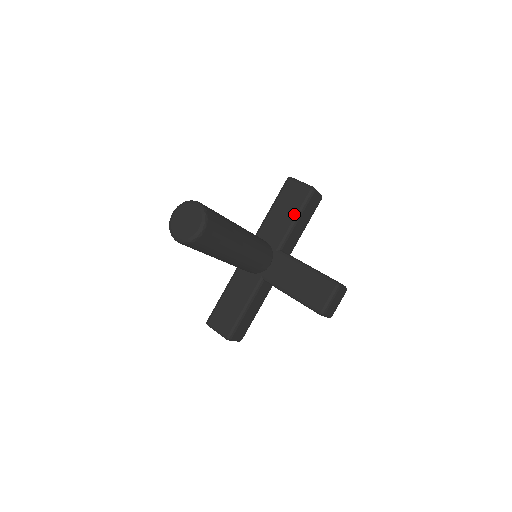
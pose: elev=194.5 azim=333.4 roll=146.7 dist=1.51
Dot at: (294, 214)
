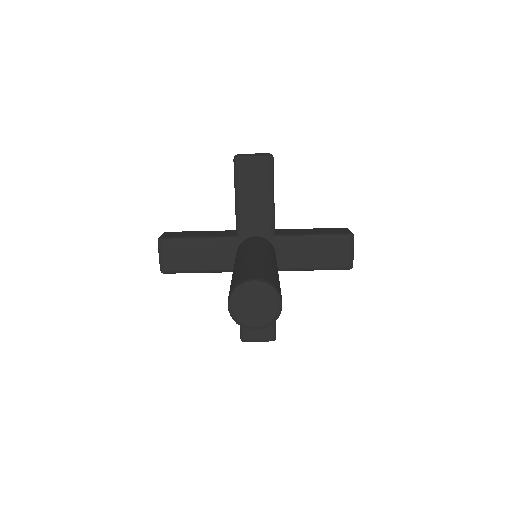
Dot at: (268, 194)
